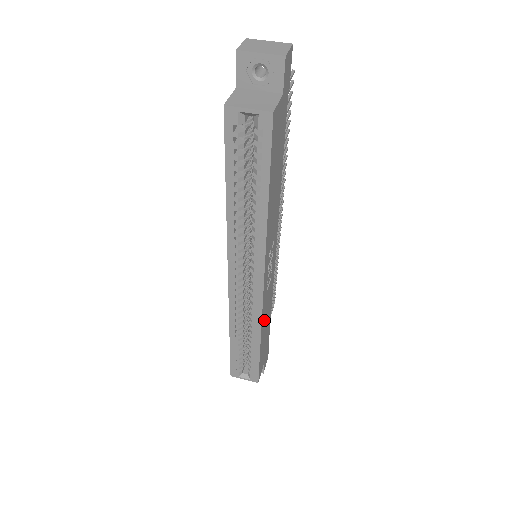
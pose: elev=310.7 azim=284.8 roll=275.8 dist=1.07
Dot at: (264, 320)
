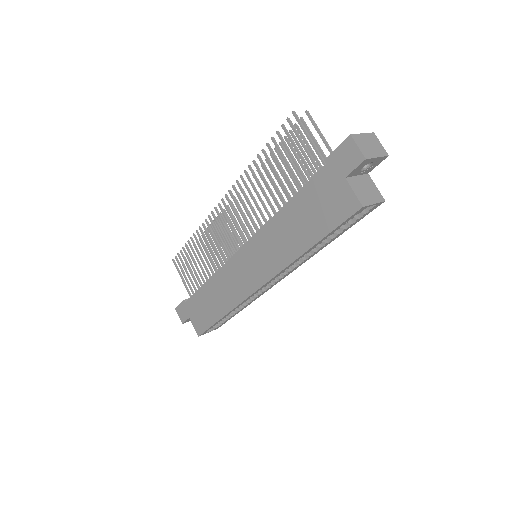
Dot at: occluded
